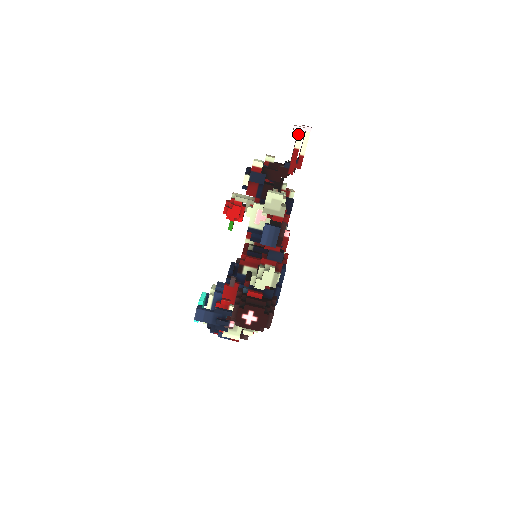
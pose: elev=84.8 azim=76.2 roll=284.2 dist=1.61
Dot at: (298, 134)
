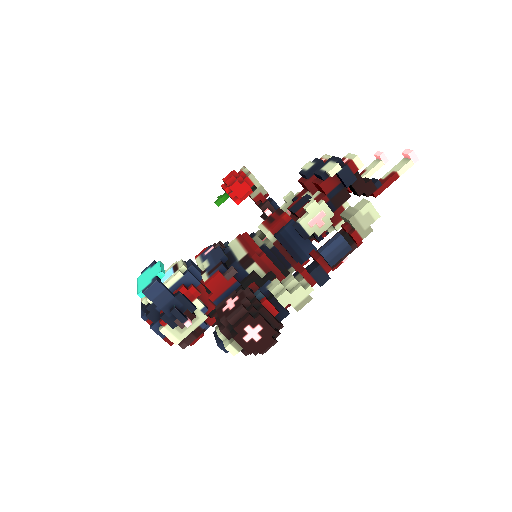
Dot at: (410, 161)
